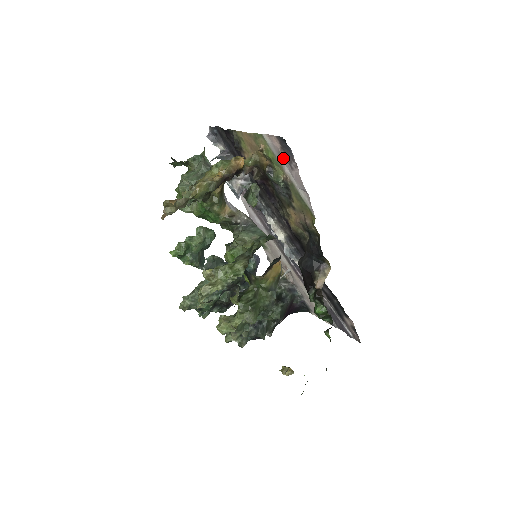
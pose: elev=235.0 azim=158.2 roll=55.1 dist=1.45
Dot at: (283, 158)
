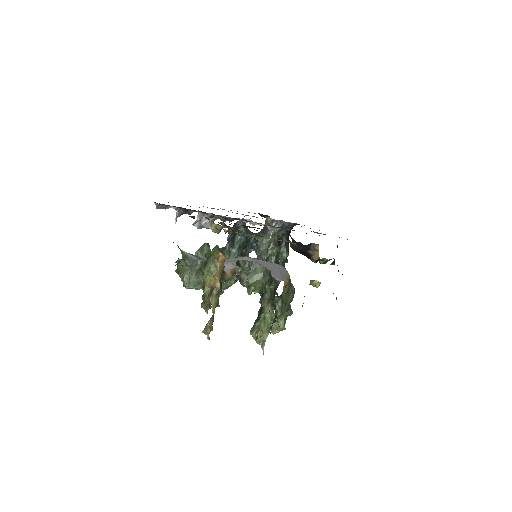
Dot at: occluded
